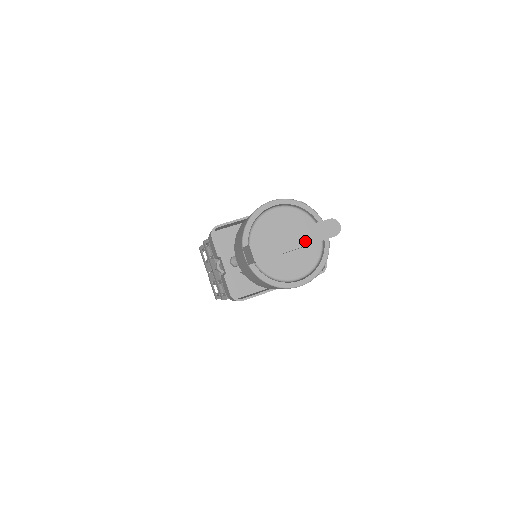
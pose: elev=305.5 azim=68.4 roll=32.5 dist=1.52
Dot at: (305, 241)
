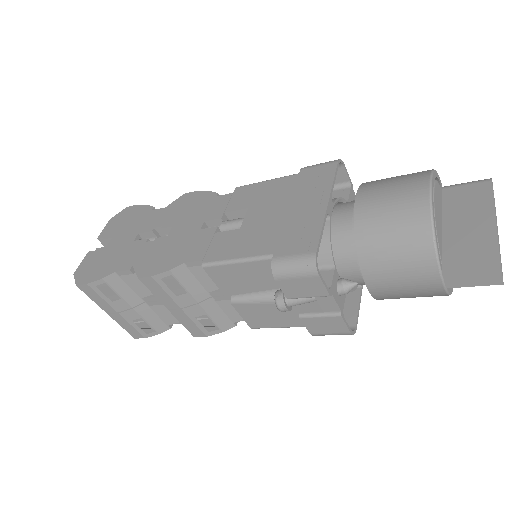
Dot at: occluded
